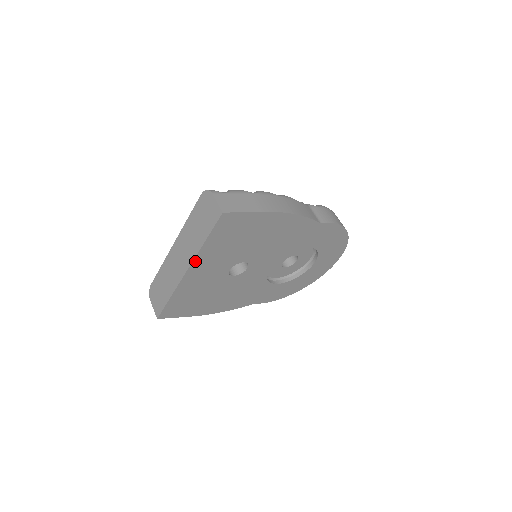
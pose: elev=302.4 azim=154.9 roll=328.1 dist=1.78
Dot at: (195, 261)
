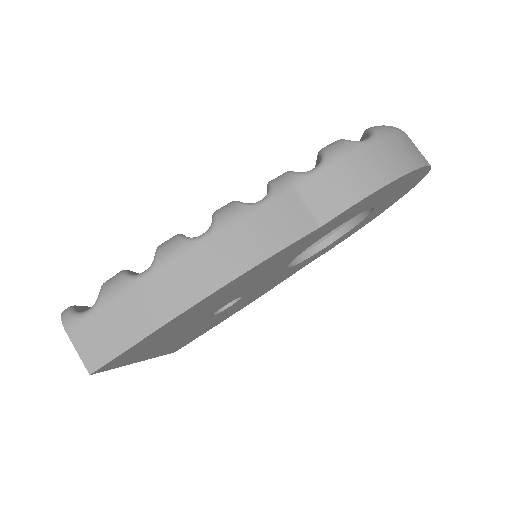
Dot at: (140, 359)
